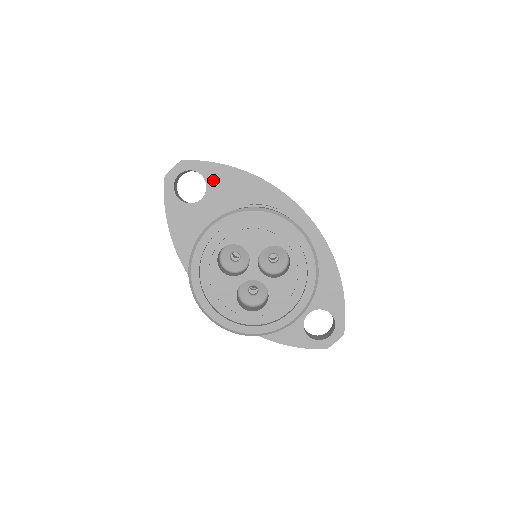
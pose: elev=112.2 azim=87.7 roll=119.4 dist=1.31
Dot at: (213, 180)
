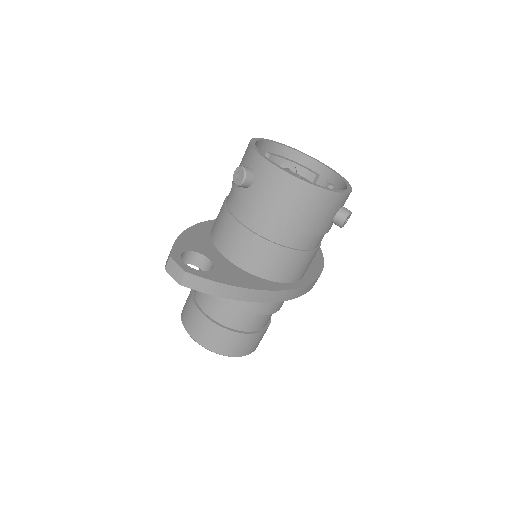
Dot at: occluded
